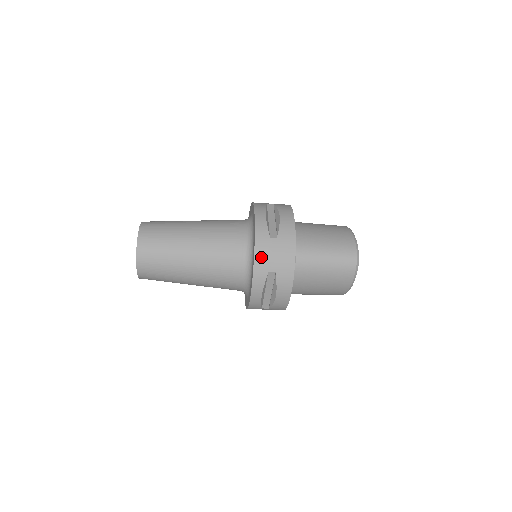
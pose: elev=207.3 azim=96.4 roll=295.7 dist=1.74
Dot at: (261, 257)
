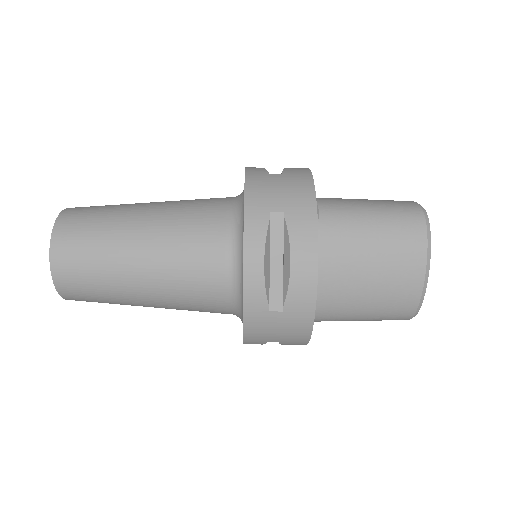
Dot at: (256, 192)
